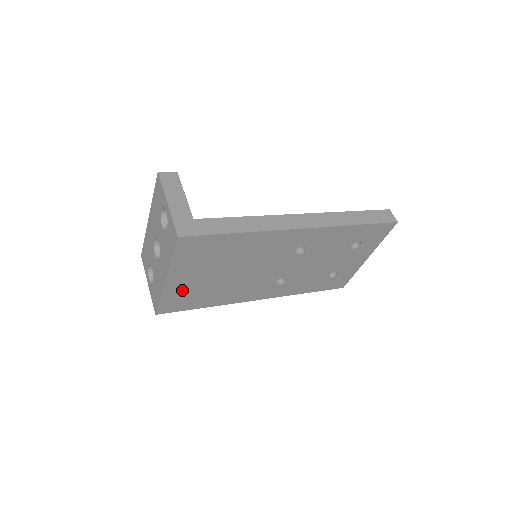
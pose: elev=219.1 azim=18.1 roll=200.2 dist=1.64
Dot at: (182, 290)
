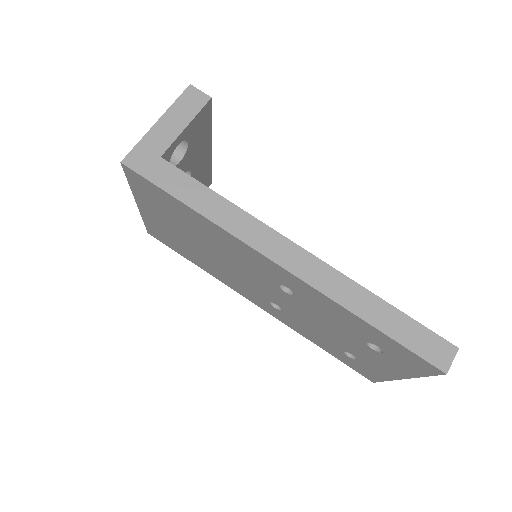
Dot at: (161, 227)
